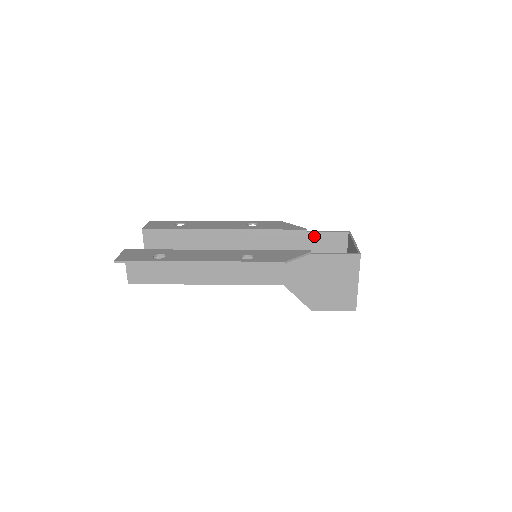
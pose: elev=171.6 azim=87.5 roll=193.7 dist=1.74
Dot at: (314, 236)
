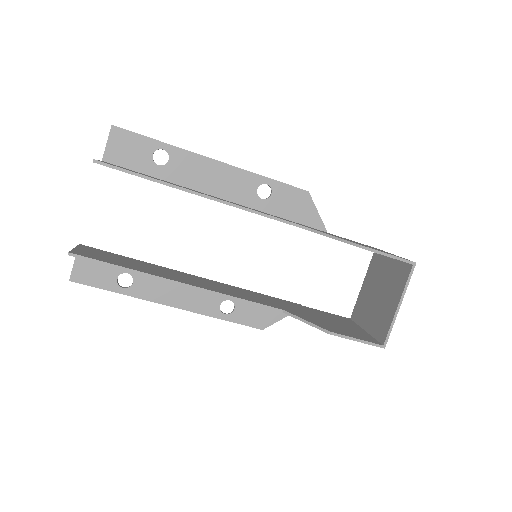
Dot at: (312, 310)
